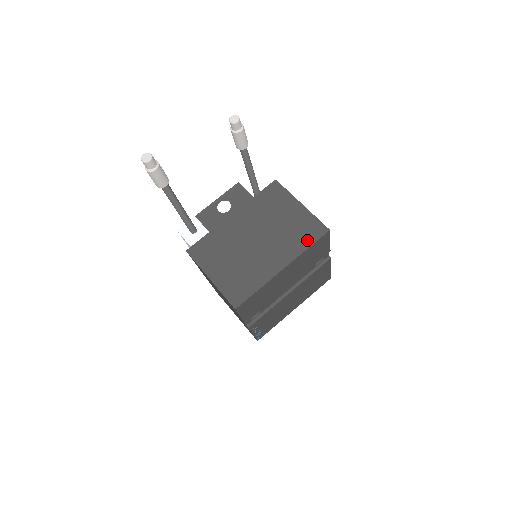
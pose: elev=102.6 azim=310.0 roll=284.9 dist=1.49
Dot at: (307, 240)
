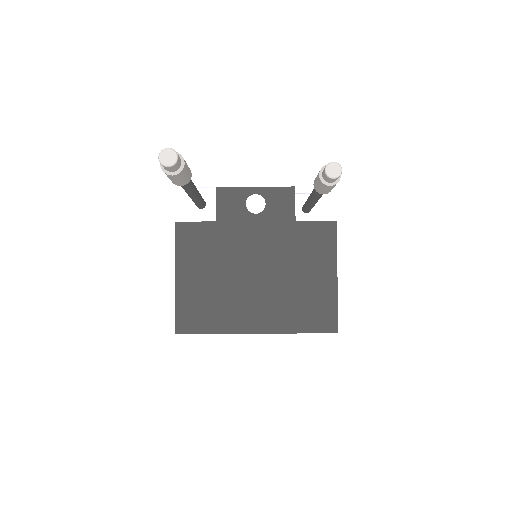
Dot at: (306, 323)
